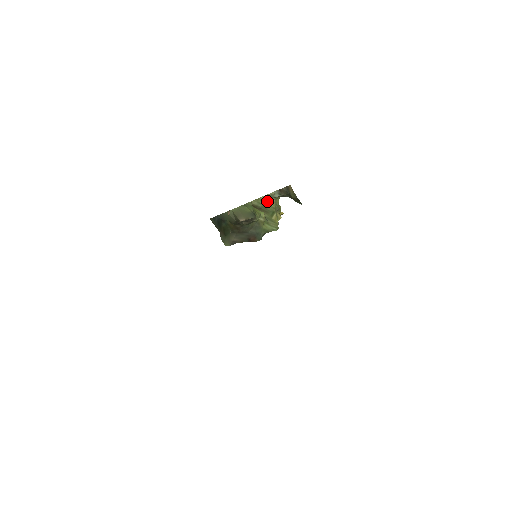
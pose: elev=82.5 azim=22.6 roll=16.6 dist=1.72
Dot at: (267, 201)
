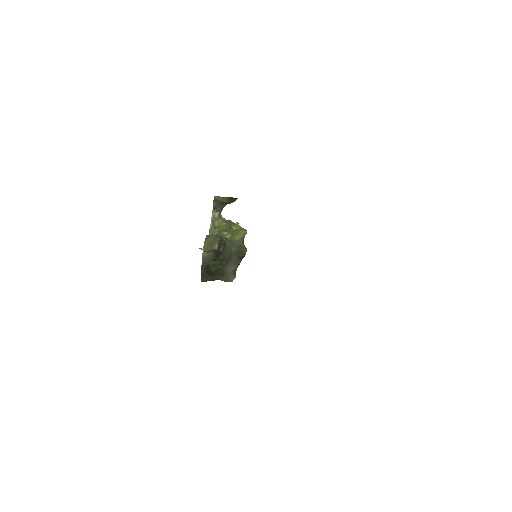
Dot at: (217, 226)
